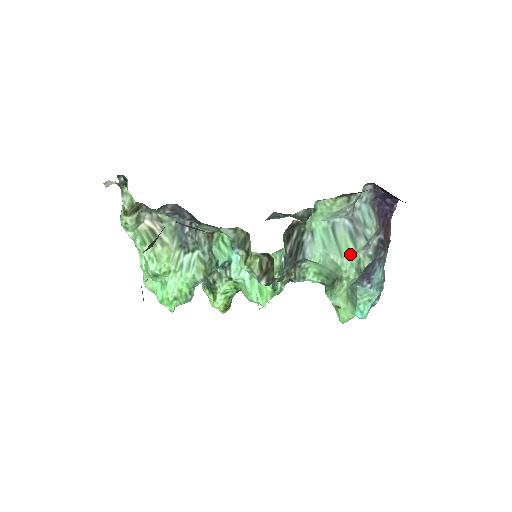
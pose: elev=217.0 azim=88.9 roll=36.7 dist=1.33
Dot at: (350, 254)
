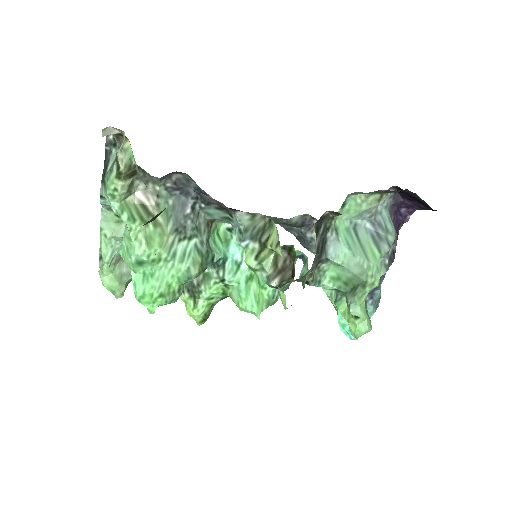
Dot at: (376, 258)
